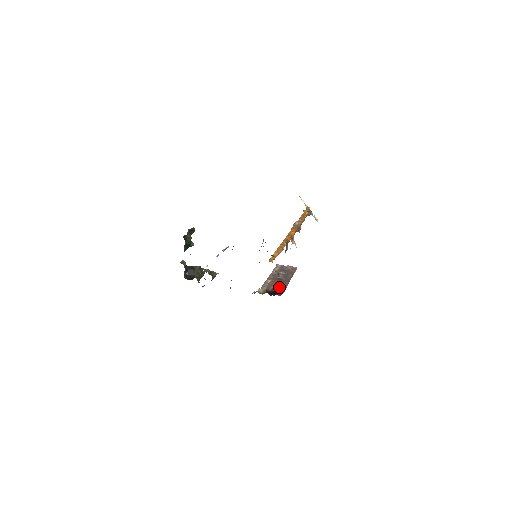
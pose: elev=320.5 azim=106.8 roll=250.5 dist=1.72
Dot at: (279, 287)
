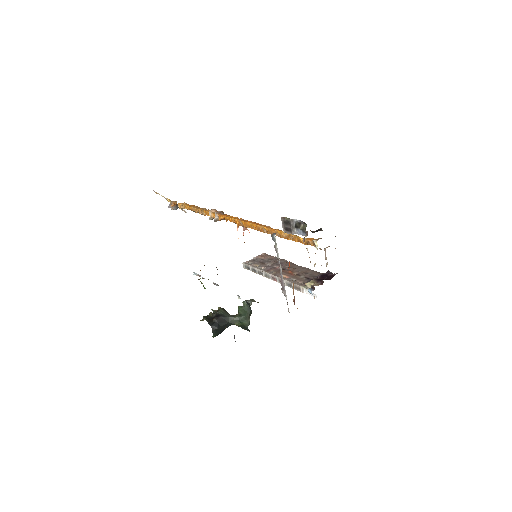
Dot at: (306, 273)
